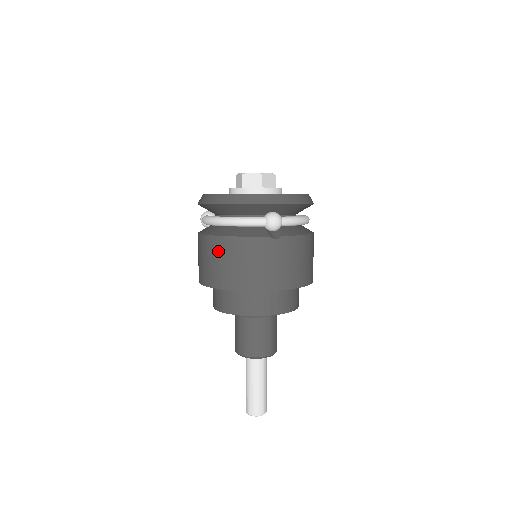
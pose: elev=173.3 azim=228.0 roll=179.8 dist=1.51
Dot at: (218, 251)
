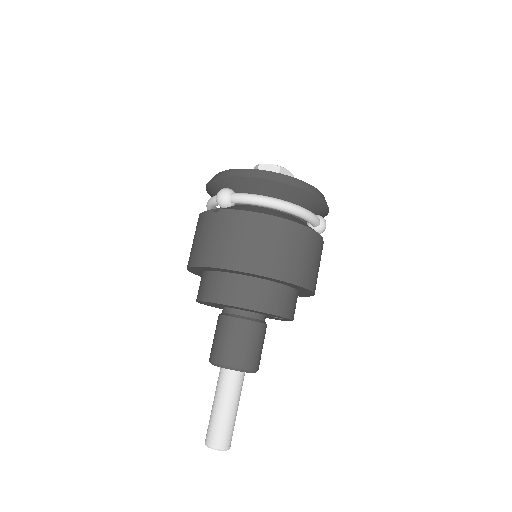
Dot at: occluded
